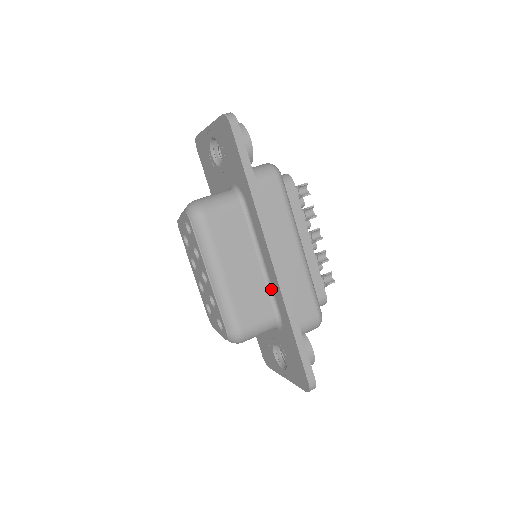
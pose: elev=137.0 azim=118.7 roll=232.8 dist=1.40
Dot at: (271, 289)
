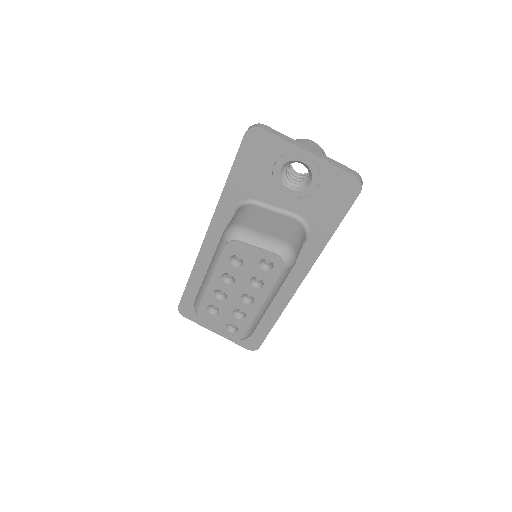
Dot at: occluded
